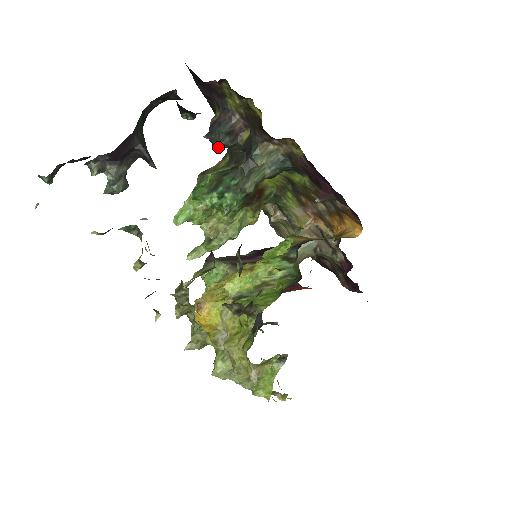
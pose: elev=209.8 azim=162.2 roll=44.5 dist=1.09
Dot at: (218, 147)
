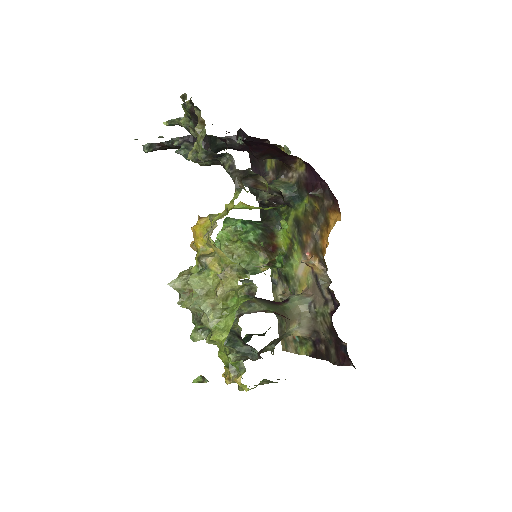
Dot at: (253, 189)
